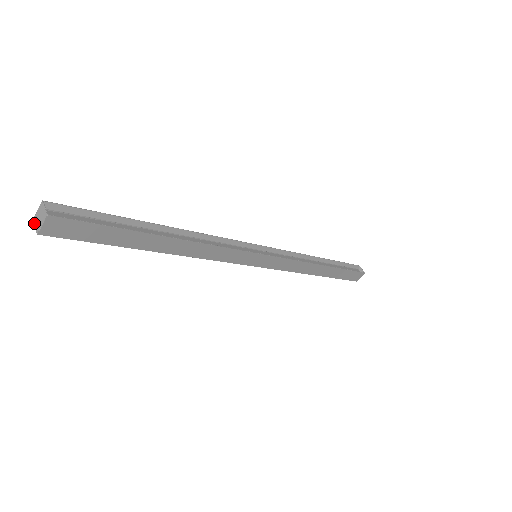
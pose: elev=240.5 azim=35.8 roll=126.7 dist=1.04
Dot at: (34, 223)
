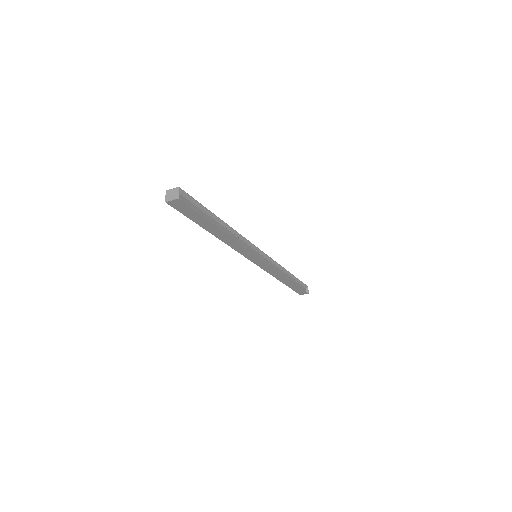
Dot at: (166, 194)
